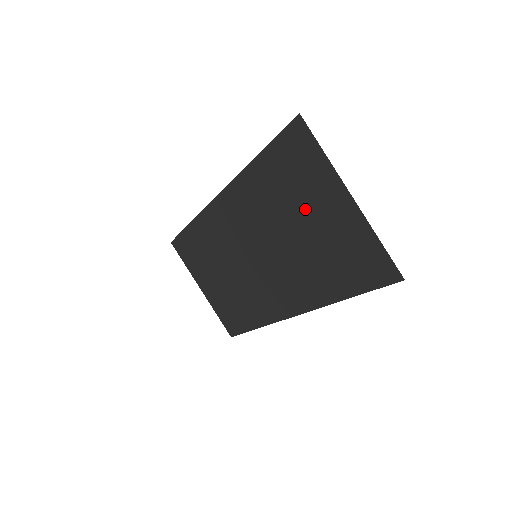
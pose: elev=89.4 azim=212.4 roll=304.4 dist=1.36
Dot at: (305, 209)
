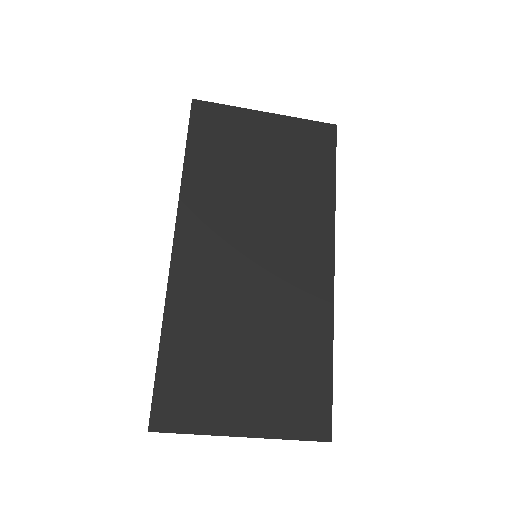
Dot at: (233, 371)
